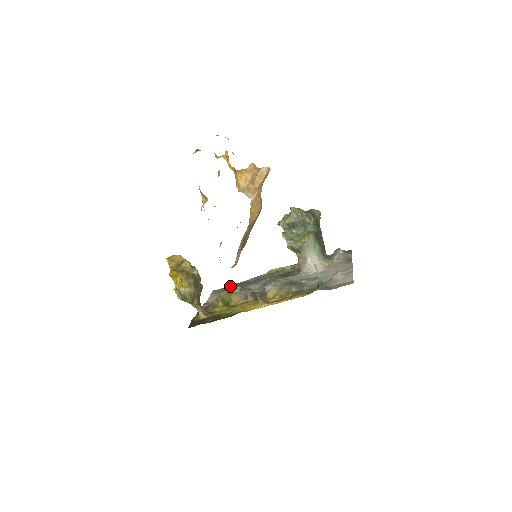
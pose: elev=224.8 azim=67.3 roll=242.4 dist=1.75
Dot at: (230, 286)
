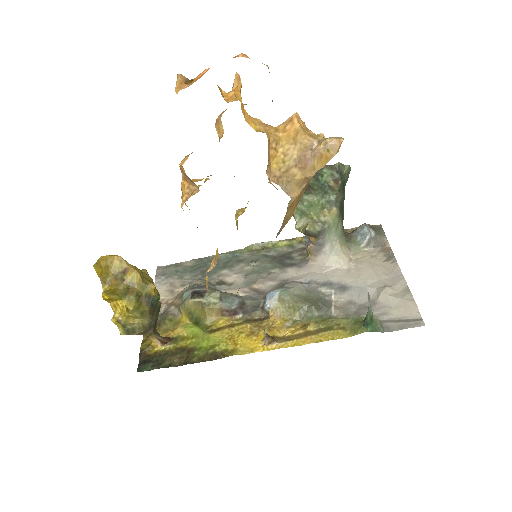
Dot at: (186, 263)
